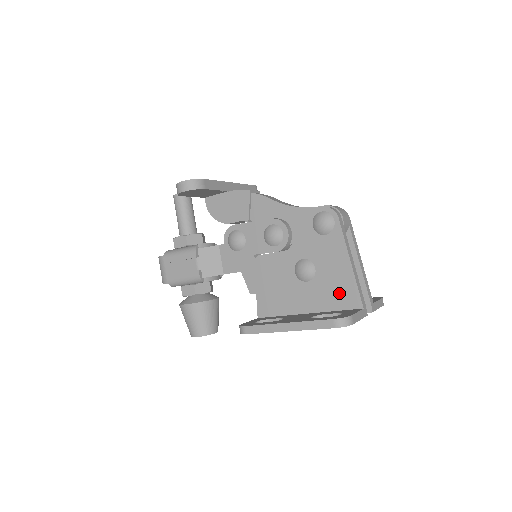
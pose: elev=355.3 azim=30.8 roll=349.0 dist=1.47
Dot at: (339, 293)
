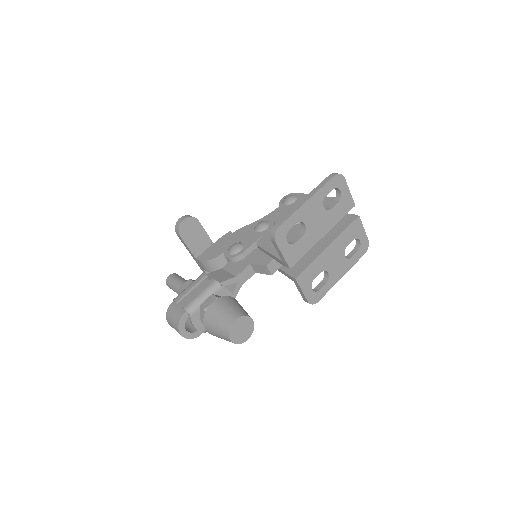
Dot at: occluded
